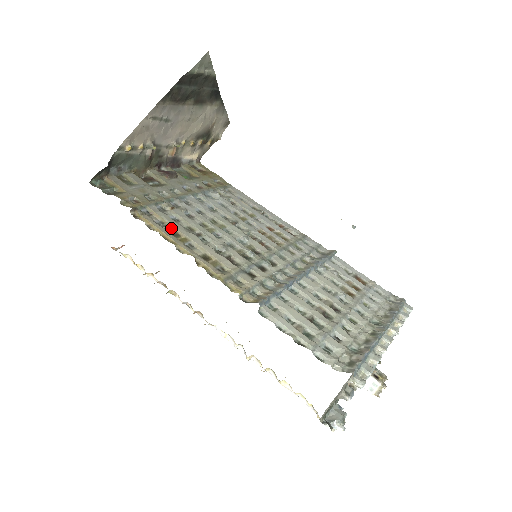
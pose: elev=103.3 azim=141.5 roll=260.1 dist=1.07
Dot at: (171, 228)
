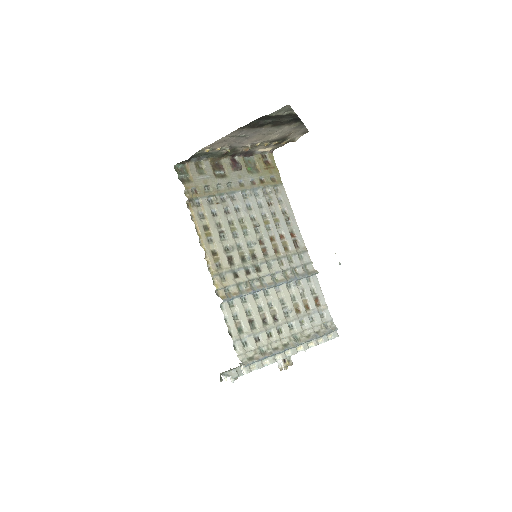
Dot at: (206, 222)
